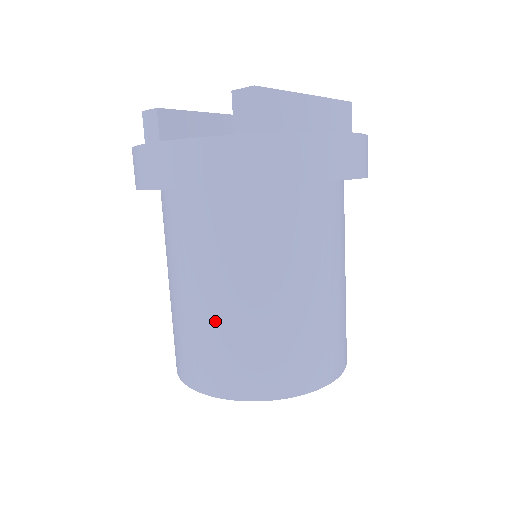
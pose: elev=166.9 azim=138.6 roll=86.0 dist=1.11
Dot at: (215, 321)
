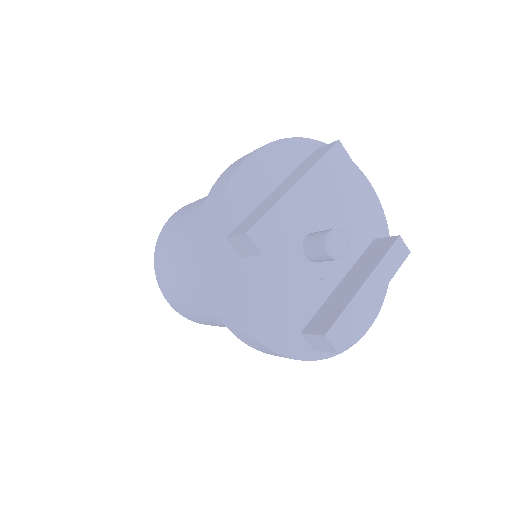
Dot at: (208, 320)
